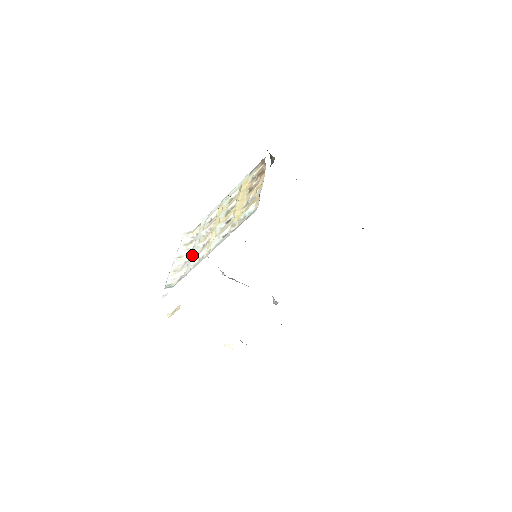
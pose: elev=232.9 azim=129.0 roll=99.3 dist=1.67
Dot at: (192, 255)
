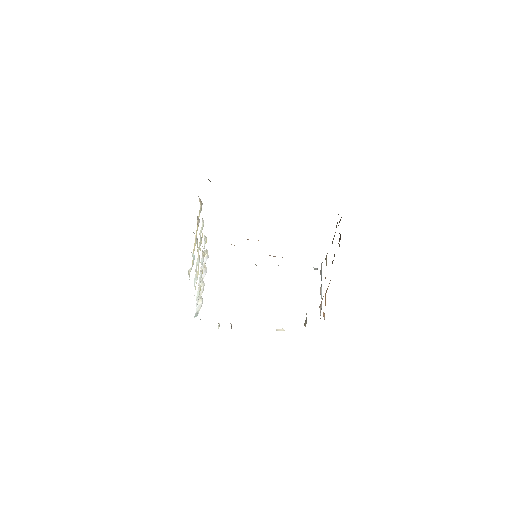
Dot at: occluded
